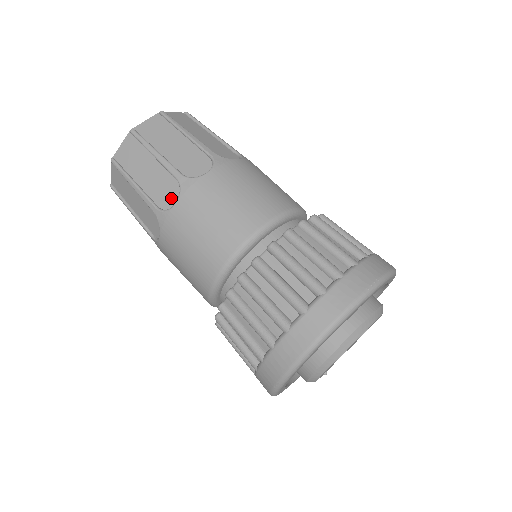
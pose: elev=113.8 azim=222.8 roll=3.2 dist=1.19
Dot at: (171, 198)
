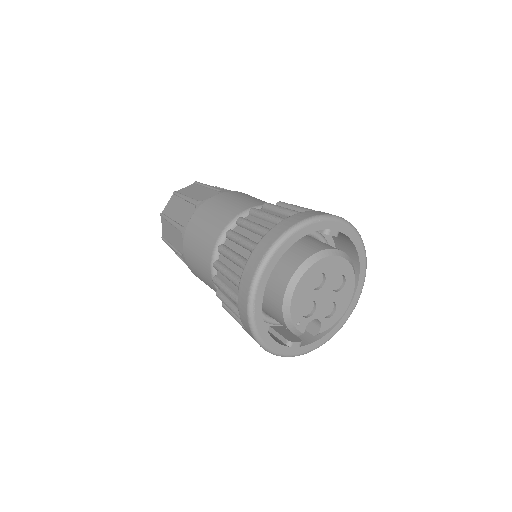
Dot at: occluded
